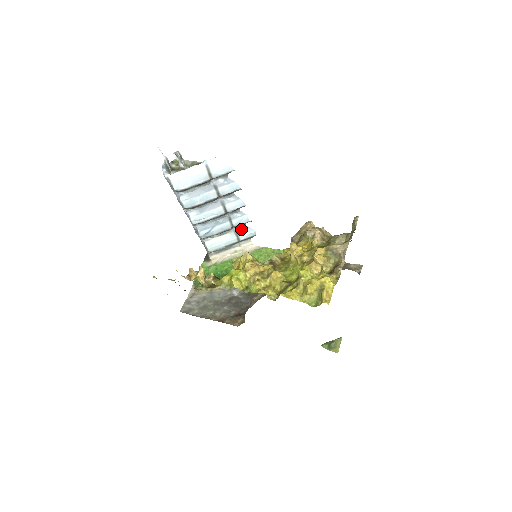
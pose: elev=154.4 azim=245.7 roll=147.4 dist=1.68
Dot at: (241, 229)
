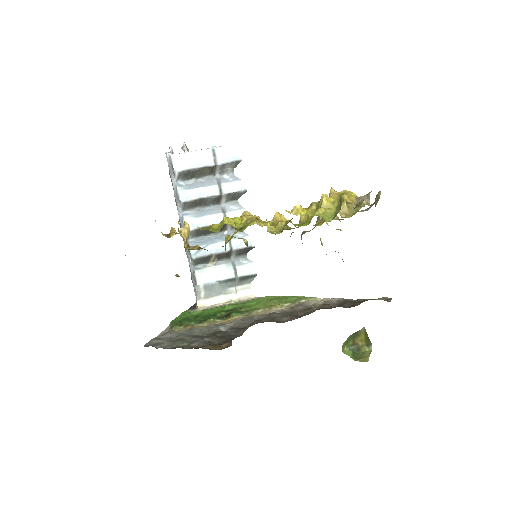
Dot at: (240, 261)
